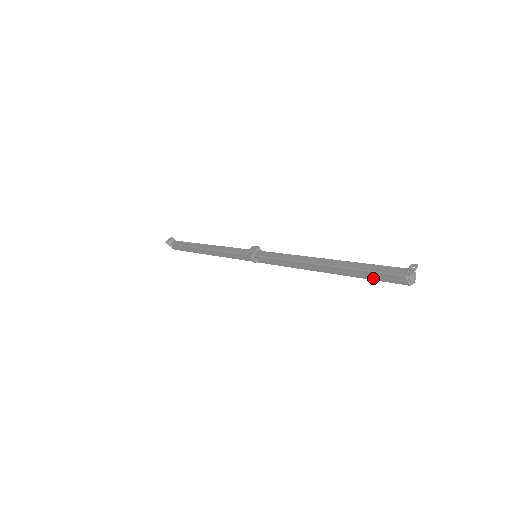
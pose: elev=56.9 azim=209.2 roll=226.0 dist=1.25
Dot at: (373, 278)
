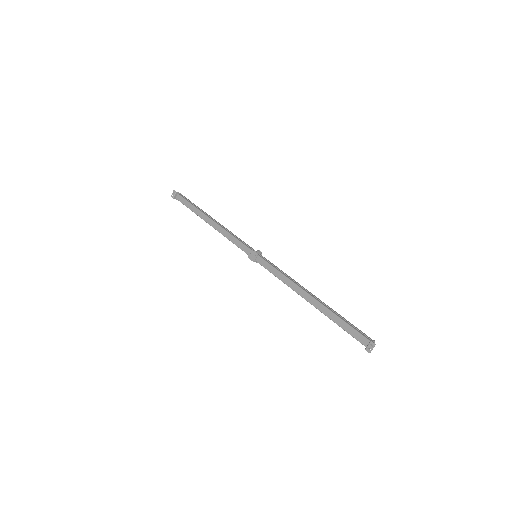
Dot at: occluded
